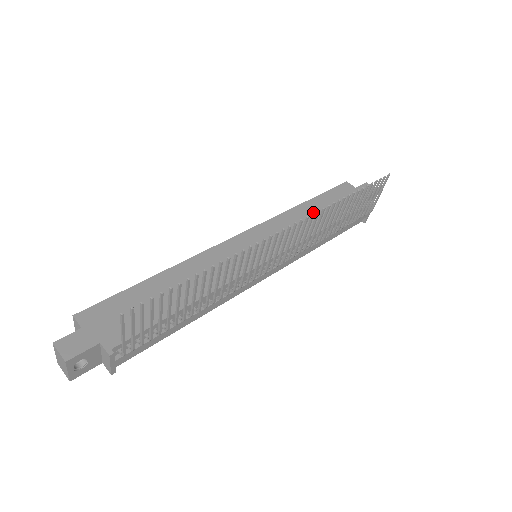
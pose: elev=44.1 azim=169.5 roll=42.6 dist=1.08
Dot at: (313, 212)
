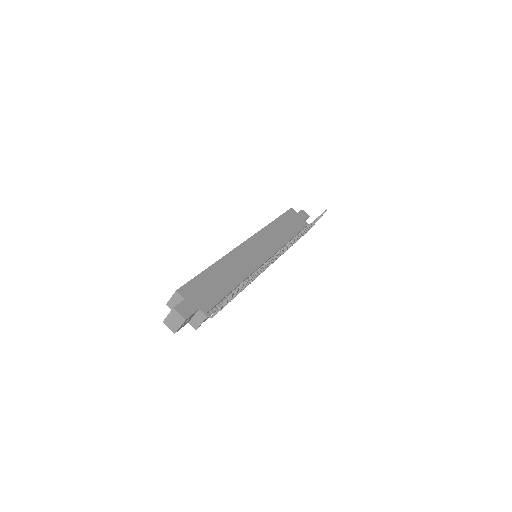
Dot at: (280, 228)
